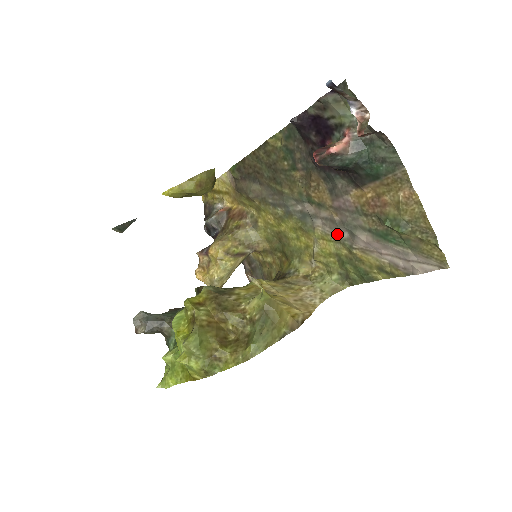
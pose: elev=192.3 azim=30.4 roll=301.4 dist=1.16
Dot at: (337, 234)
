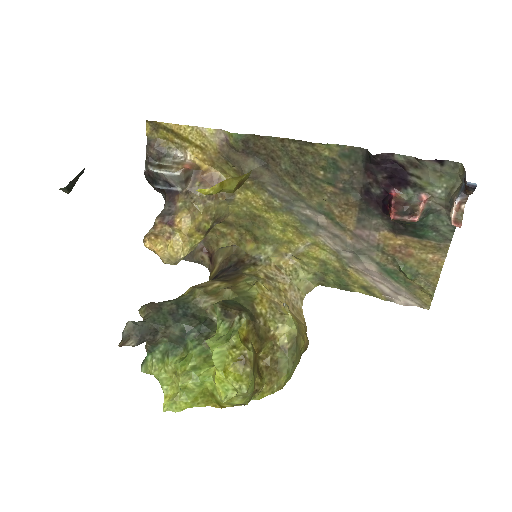
Dot at: (339, 251)
